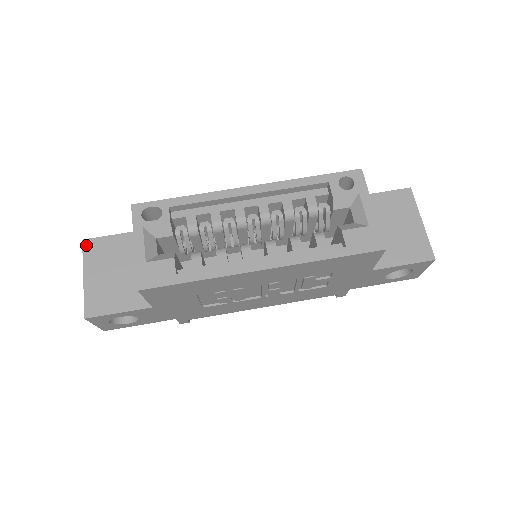
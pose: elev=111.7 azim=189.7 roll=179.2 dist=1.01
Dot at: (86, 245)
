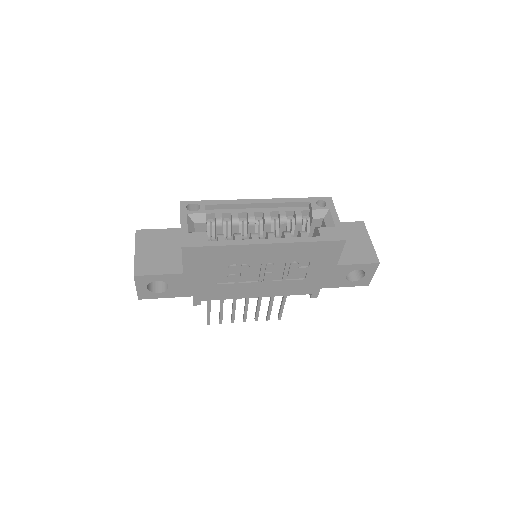
Dot at: (138, 233)
